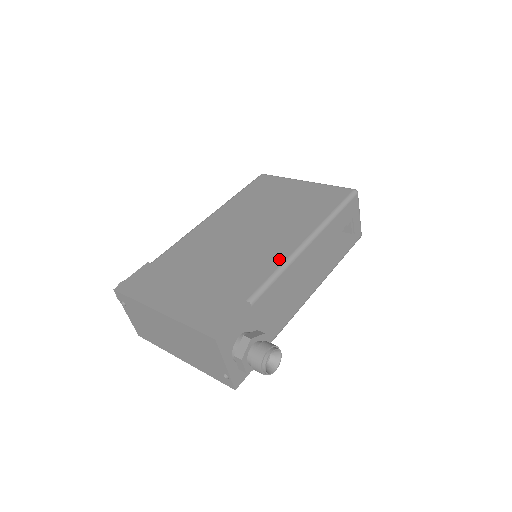
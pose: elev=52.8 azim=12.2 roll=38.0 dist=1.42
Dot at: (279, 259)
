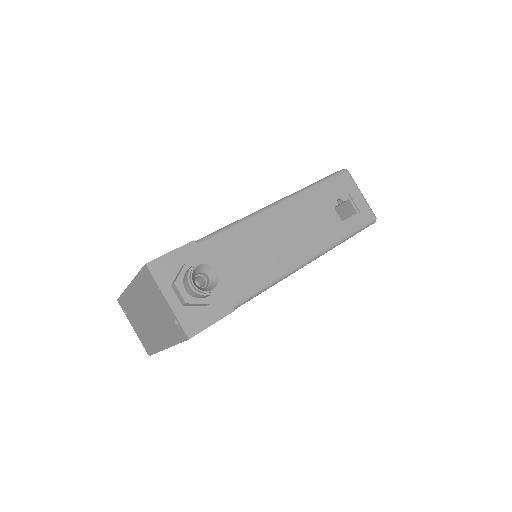
Dot at: occluded
